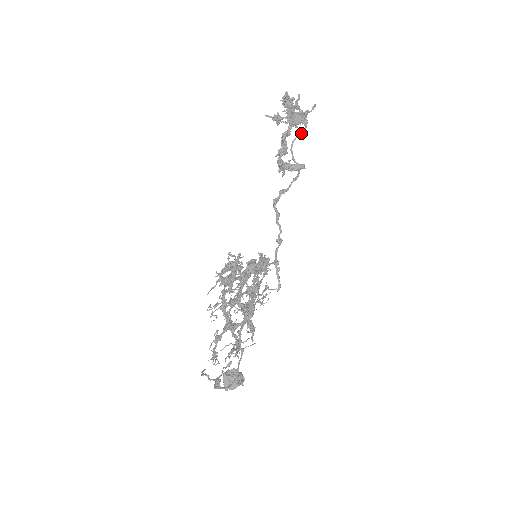
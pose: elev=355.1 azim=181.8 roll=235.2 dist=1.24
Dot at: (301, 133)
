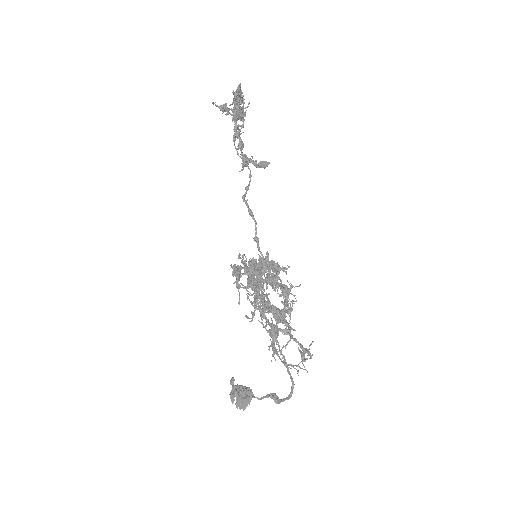
Dot at: occluded
